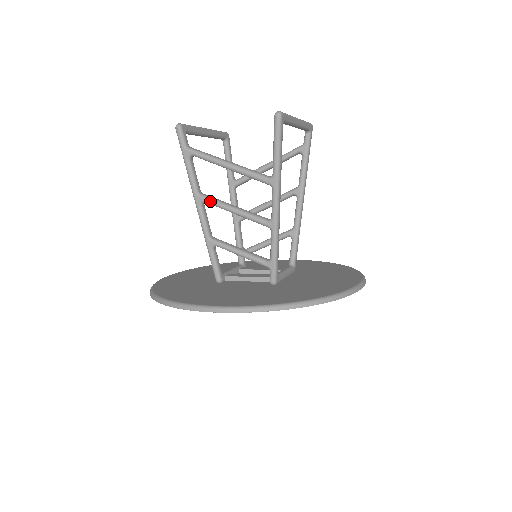
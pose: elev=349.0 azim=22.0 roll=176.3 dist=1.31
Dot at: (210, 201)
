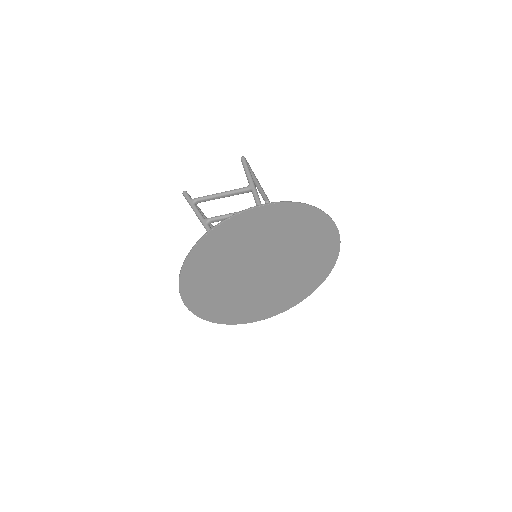
Dot at: (213, 217)
